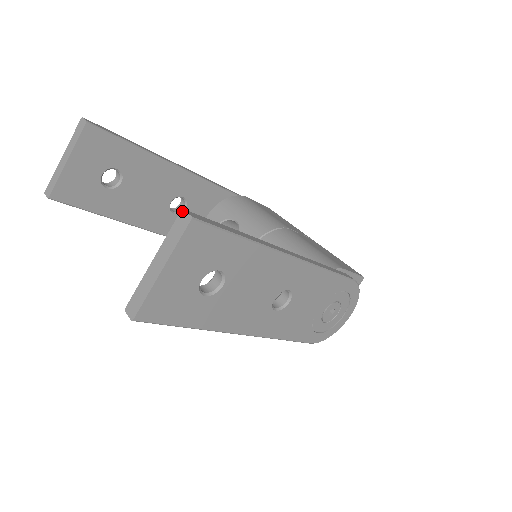
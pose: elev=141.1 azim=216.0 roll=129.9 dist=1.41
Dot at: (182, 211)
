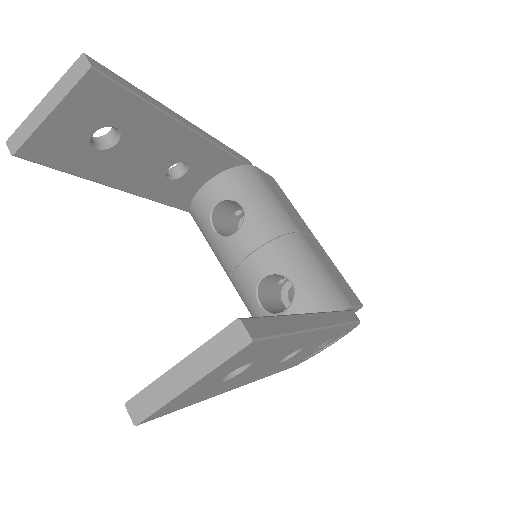
Dot at: (238, 322)
